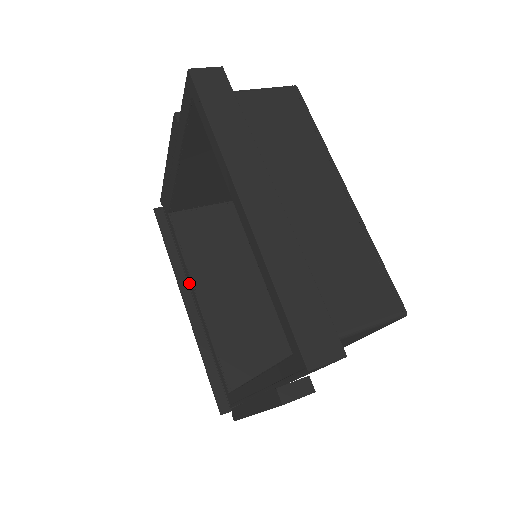
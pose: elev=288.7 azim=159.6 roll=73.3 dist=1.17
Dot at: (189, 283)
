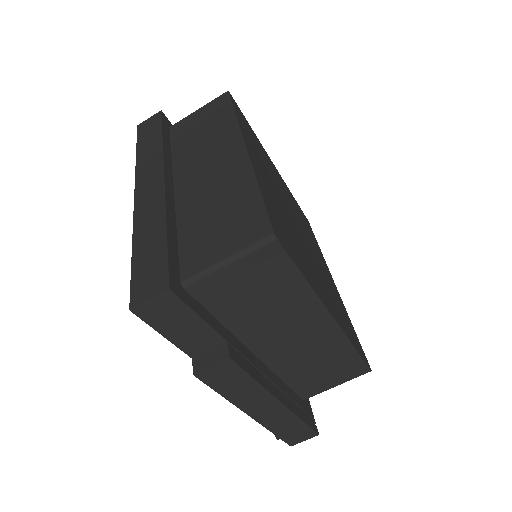
Dot at: occluded
